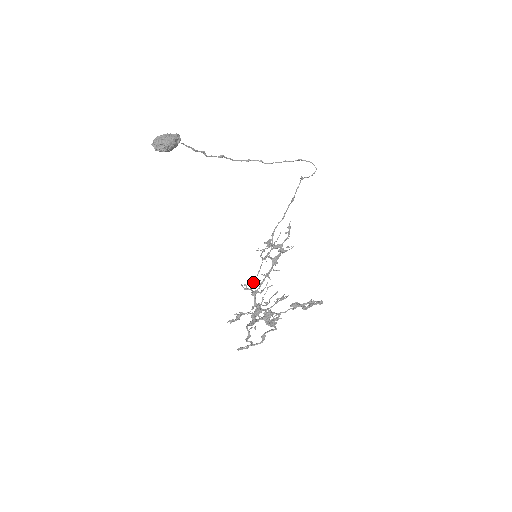
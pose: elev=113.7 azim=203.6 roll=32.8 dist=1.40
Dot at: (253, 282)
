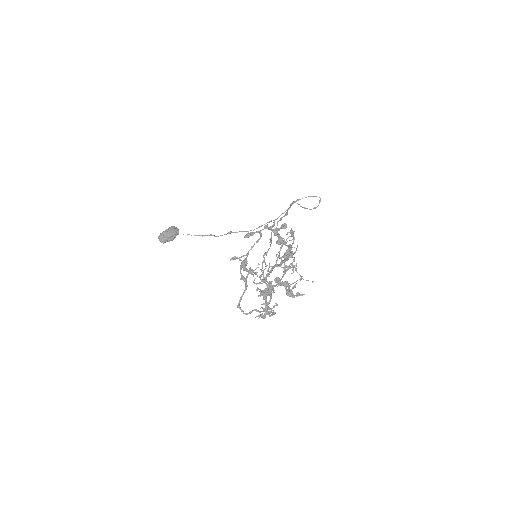
Dot at: (262, 274)
